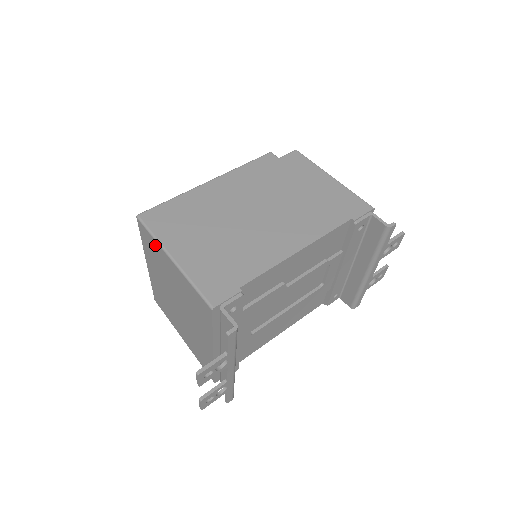
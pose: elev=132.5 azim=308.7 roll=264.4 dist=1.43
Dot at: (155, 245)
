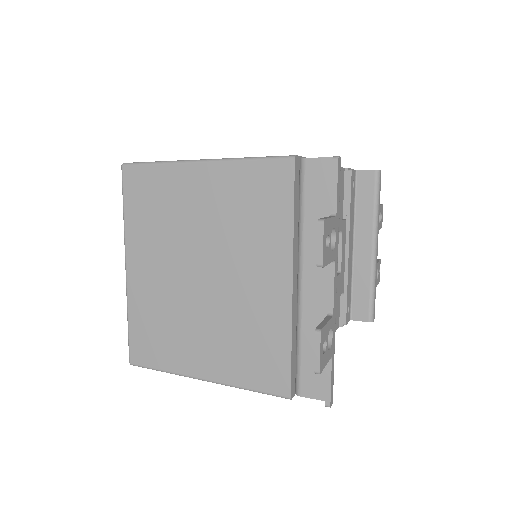
Dot at: (162, 176)
